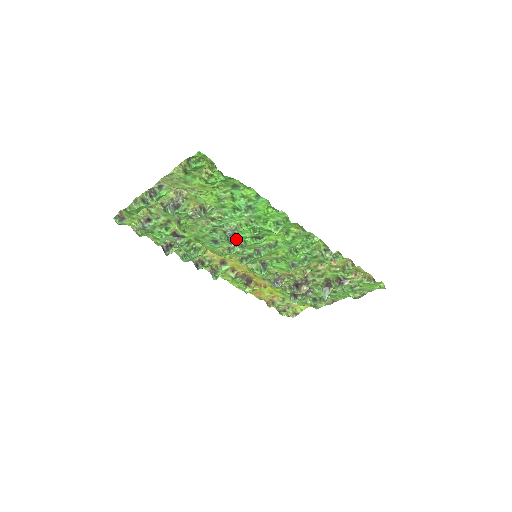
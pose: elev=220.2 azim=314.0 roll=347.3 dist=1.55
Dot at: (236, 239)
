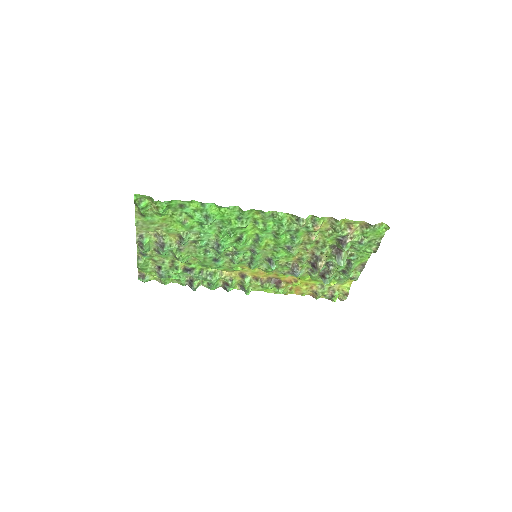
Dot at: (223, 249)
